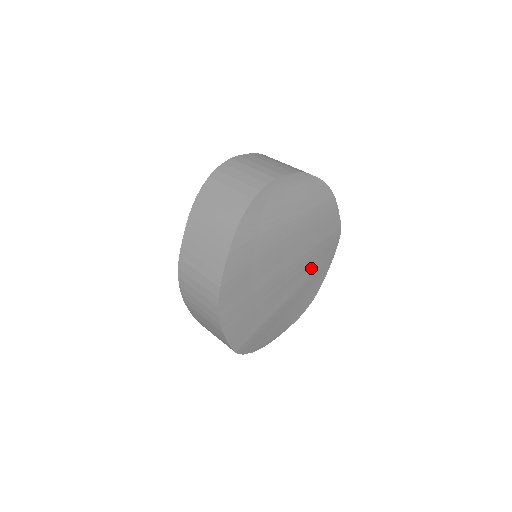
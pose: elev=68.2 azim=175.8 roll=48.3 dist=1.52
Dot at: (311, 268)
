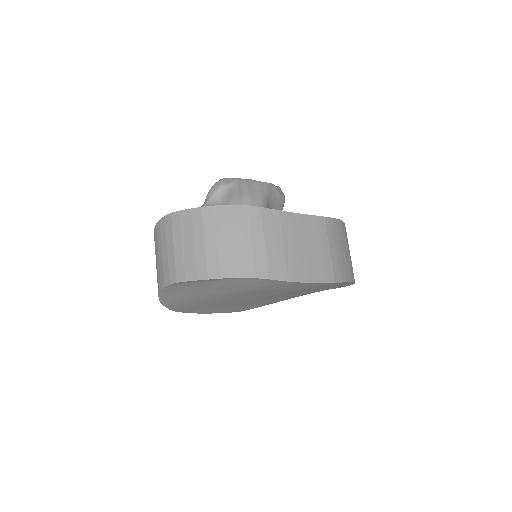
Dot at: (308, 291)
